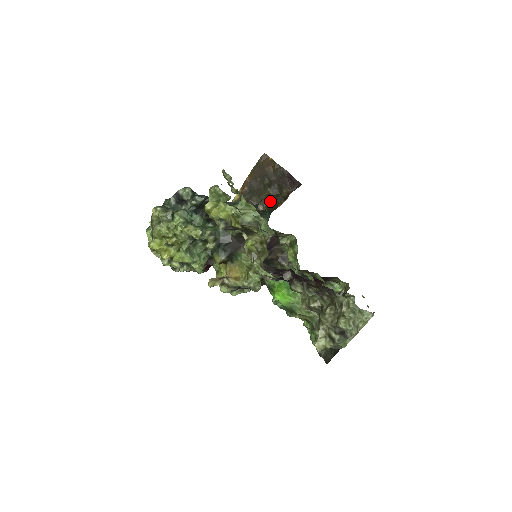
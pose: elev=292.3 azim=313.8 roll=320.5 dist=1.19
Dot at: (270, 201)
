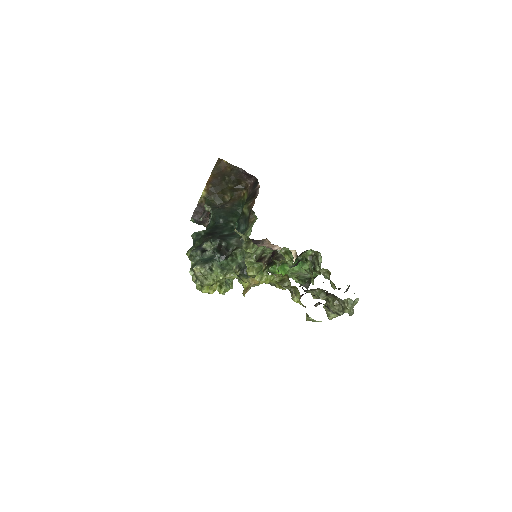
Dot at: (233, 191)
